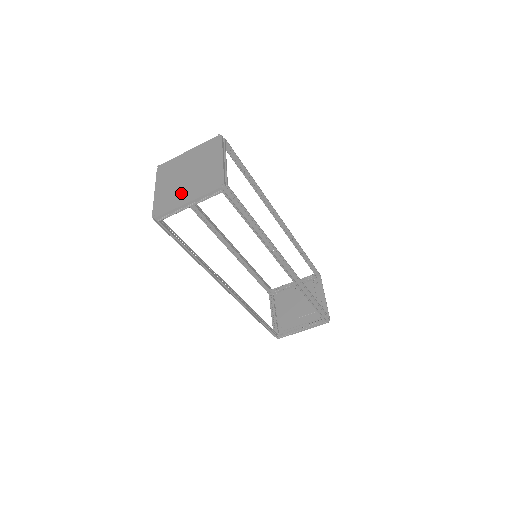
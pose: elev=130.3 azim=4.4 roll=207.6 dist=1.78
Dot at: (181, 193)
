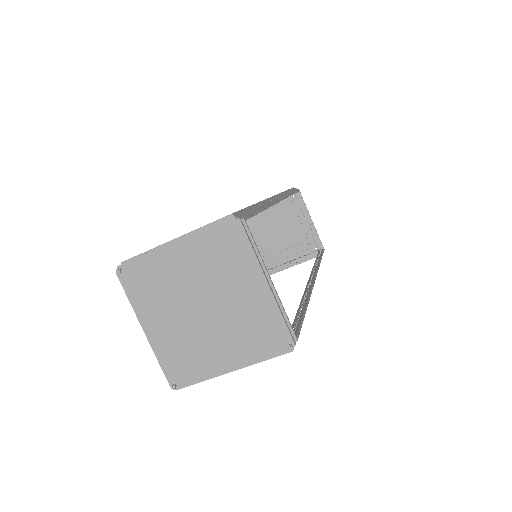
Dot at: (209, 348)
